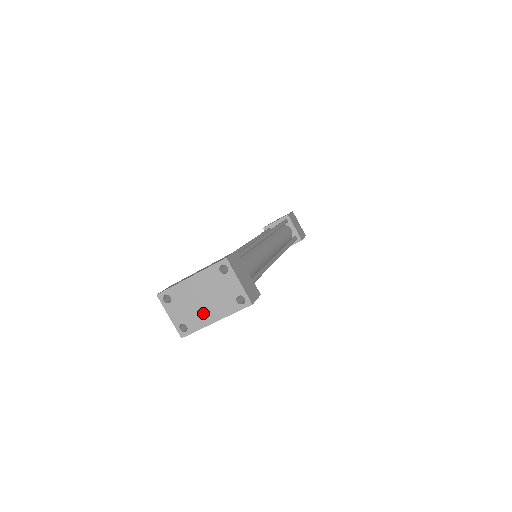
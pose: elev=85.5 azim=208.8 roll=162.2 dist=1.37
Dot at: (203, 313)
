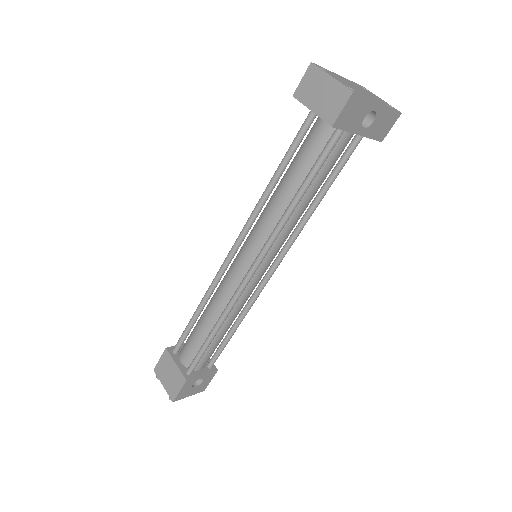
Dot at: (364, 93)
